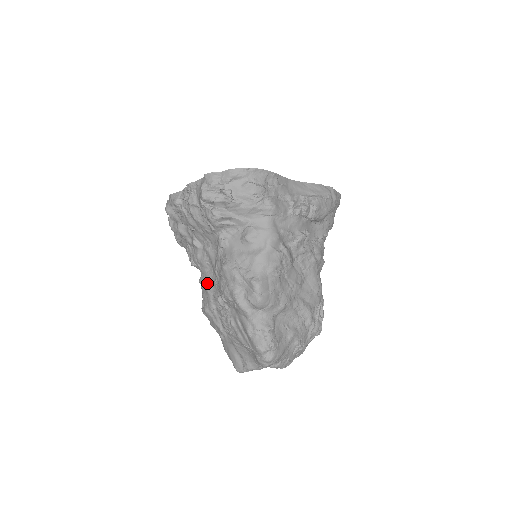
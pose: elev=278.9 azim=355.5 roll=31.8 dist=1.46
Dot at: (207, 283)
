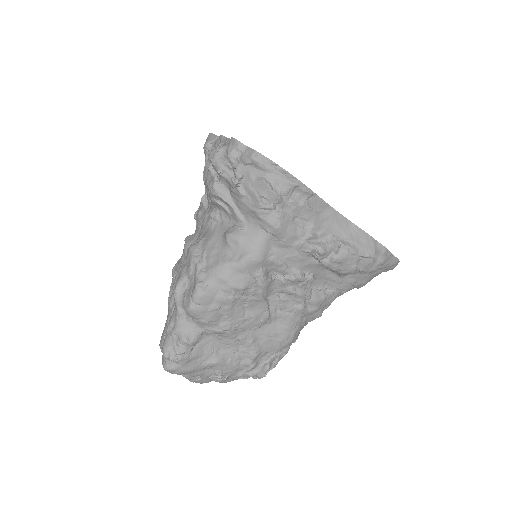
Dot at: (187, 246)
